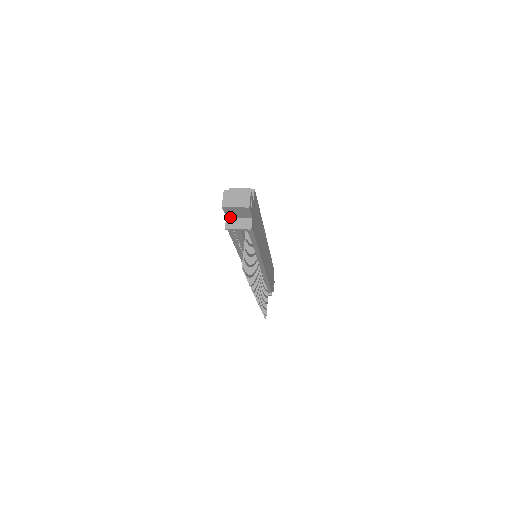
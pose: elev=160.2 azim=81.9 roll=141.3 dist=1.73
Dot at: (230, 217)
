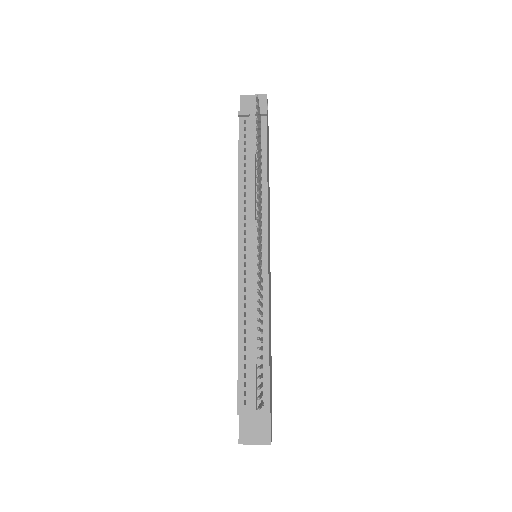
Dot at: occluded
